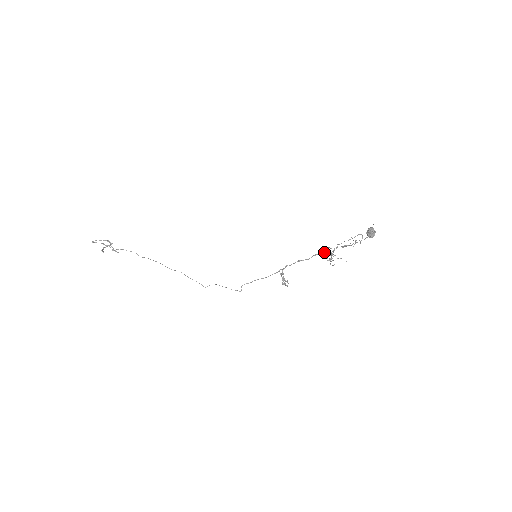
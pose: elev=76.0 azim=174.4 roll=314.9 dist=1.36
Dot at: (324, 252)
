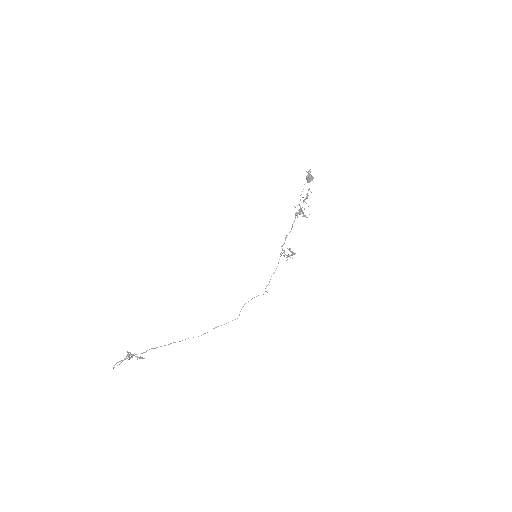
Dot at: occluded
